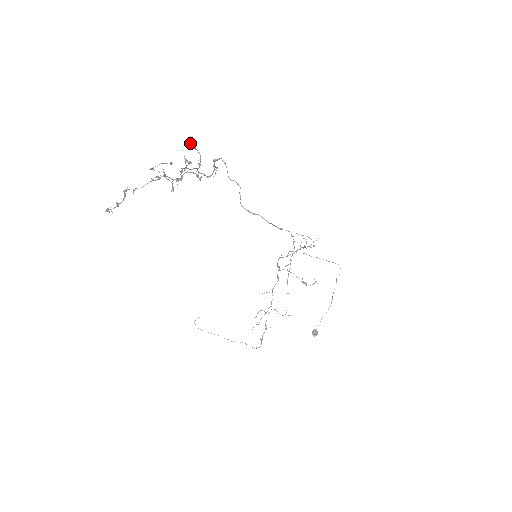
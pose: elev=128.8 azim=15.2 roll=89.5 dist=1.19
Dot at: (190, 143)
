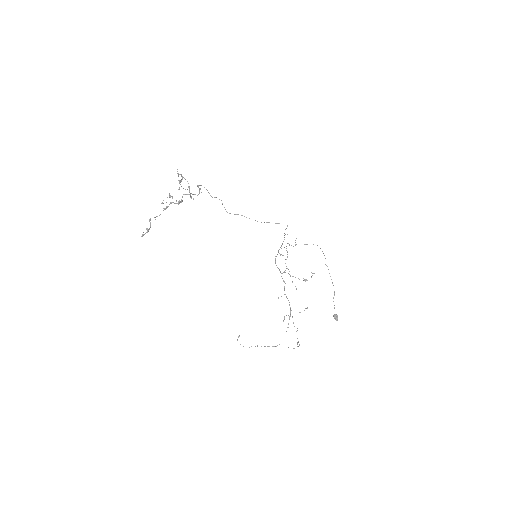
Dot at: (178, 174)
